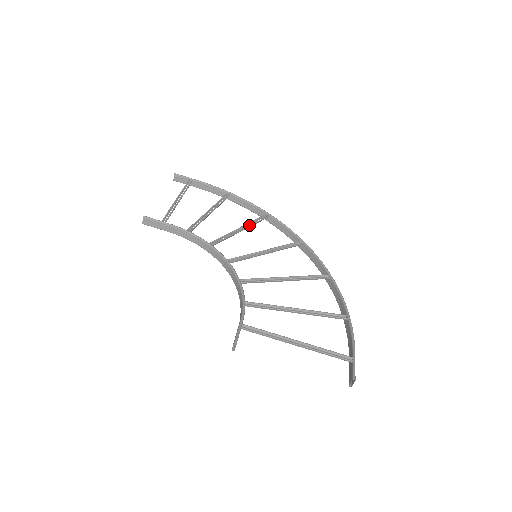
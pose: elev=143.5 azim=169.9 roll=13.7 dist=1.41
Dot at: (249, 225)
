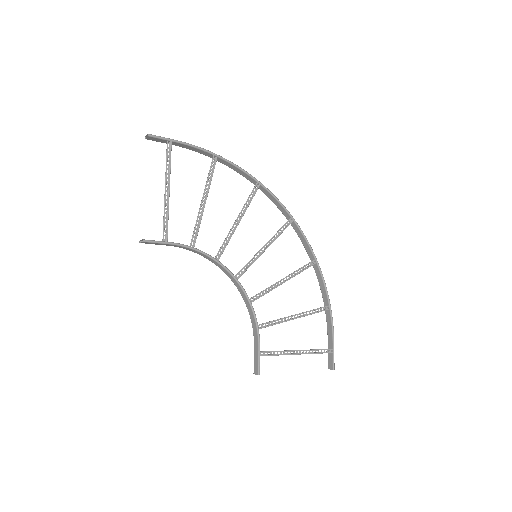
Dot at: (244, 211)
